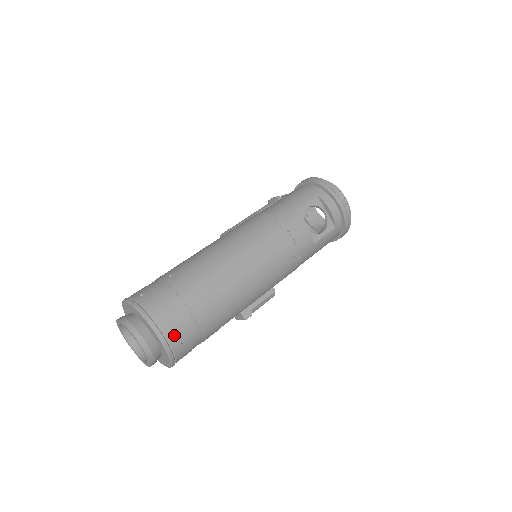
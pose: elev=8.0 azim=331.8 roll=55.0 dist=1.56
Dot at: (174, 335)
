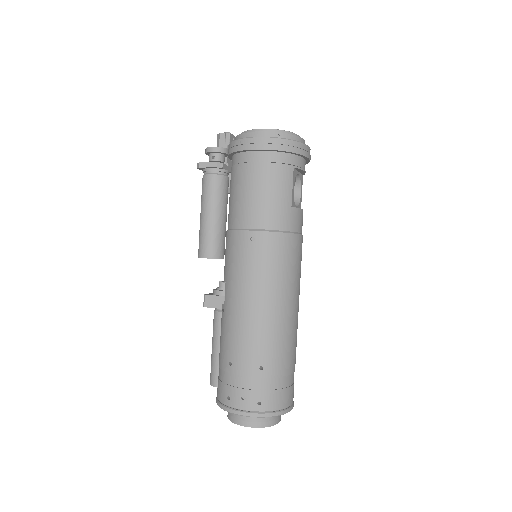
Dot at: (293, 394)
